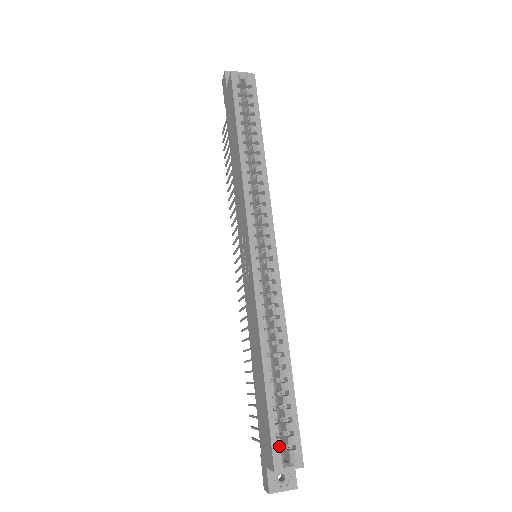
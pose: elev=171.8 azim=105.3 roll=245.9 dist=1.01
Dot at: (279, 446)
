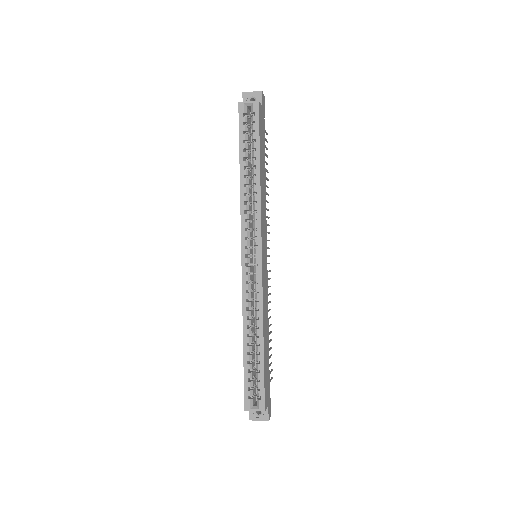
Dot at: (249, 395)
